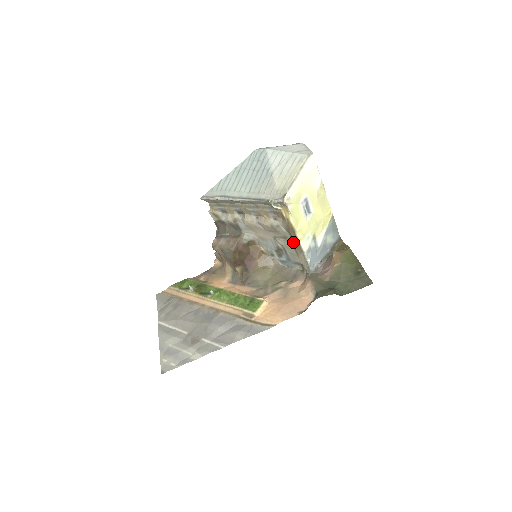
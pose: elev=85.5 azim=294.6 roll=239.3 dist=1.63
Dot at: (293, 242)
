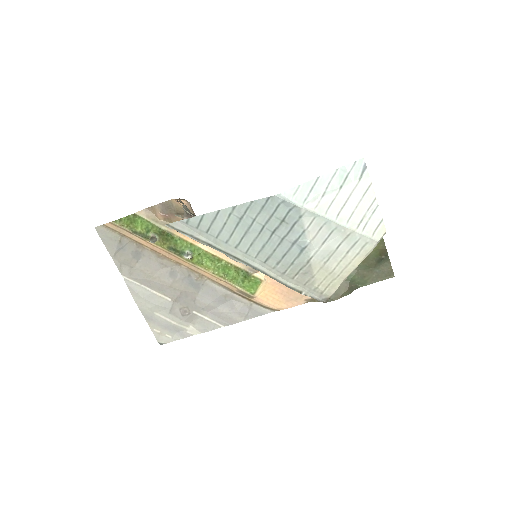
Dot at: occluded
